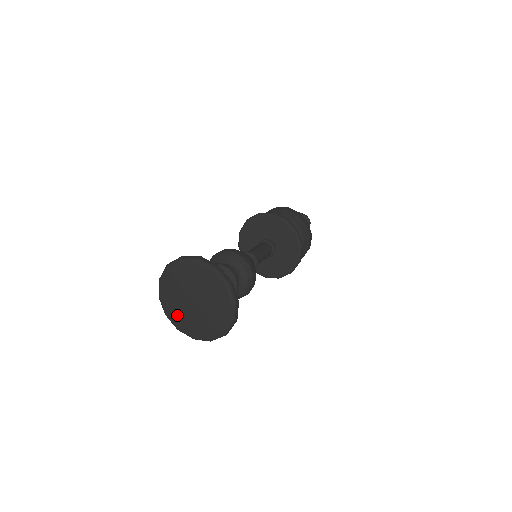
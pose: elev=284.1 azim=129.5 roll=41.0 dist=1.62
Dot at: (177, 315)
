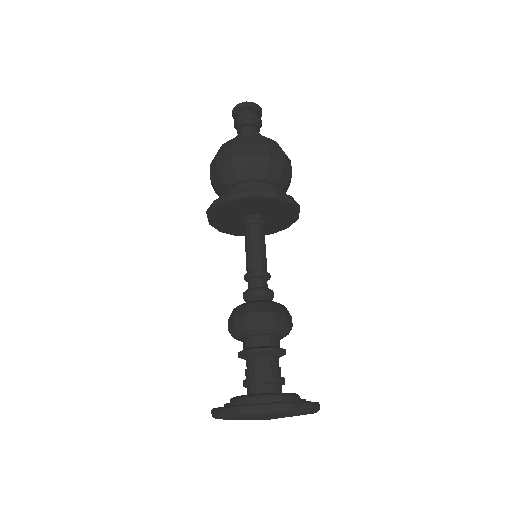
Dot at: occluded
